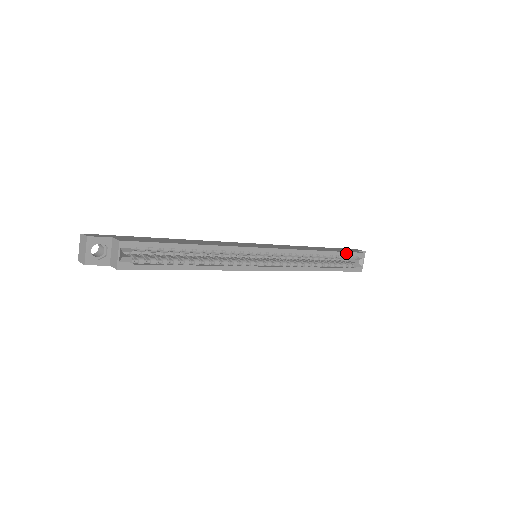
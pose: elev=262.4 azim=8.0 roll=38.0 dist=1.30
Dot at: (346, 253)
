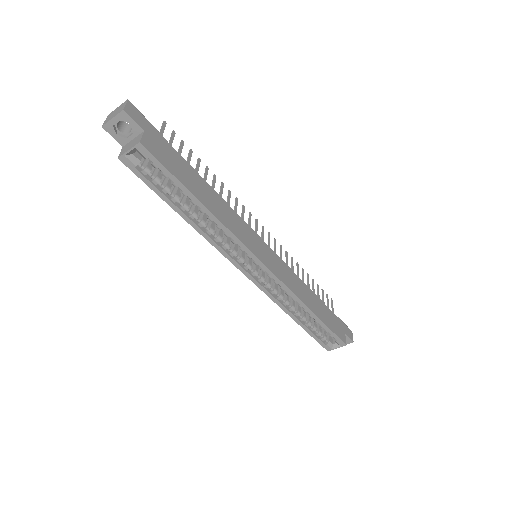
Dot at: (330, 330)
